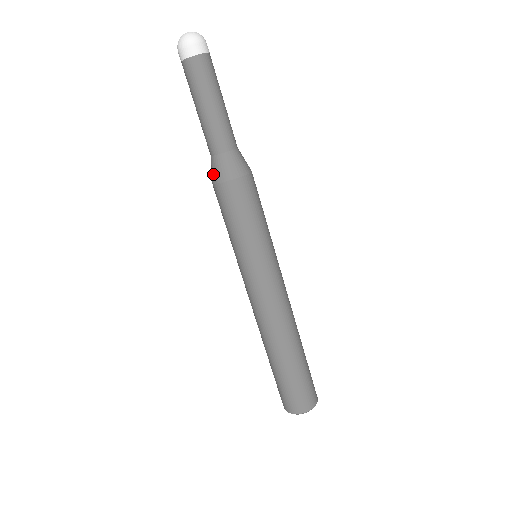
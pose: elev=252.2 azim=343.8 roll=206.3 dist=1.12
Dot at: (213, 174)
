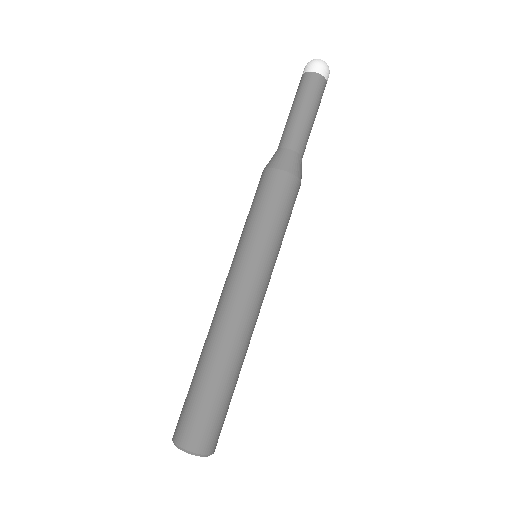
Dot at: (271, 161)
